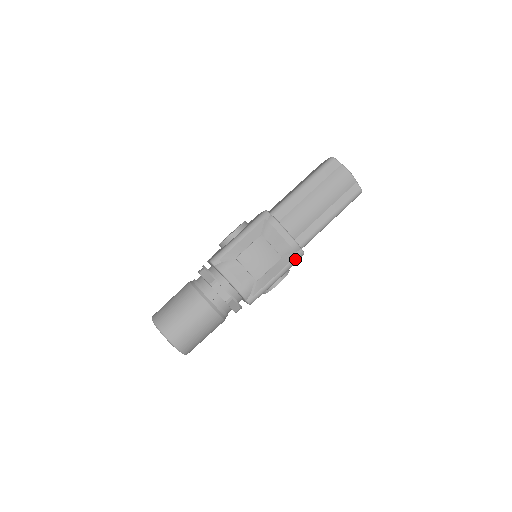
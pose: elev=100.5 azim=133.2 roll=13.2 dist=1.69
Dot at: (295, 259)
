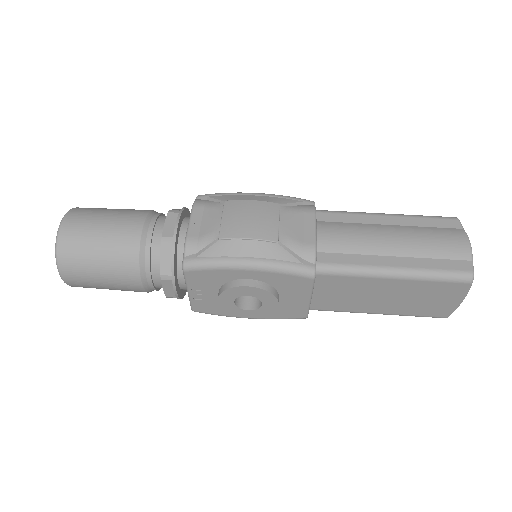
Dot at: (295, 265)
